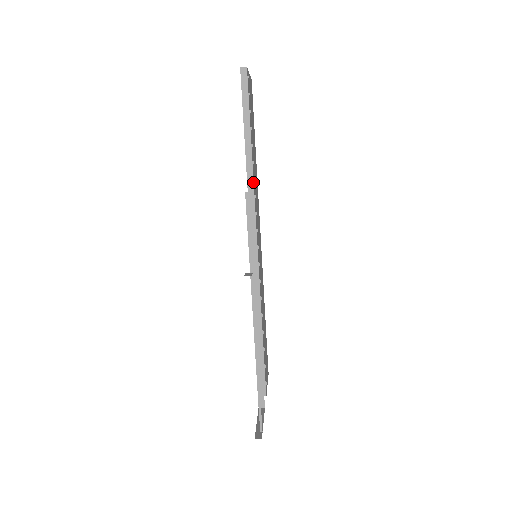
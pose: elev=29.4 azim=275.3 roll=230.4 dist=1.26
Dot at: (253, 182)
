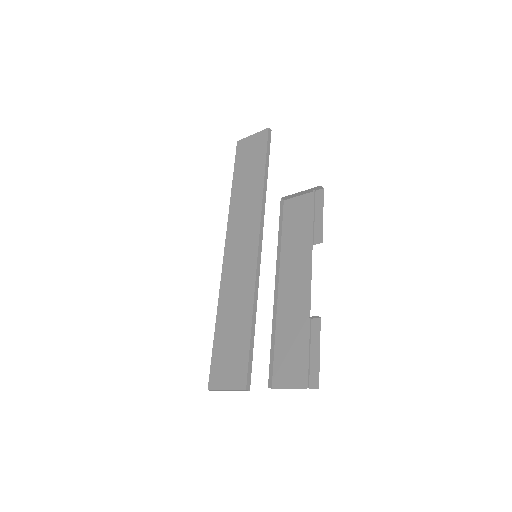
Dot at: (265, 200)
